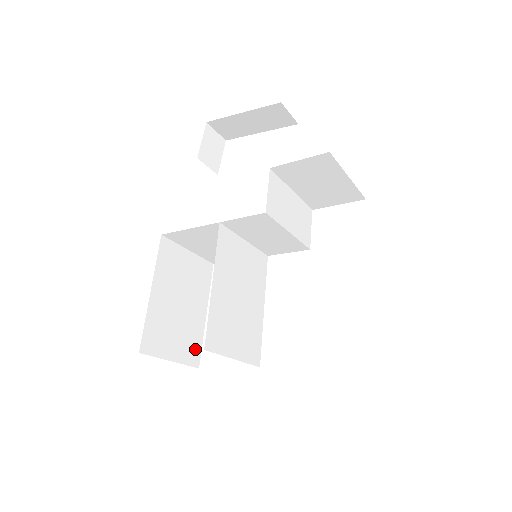
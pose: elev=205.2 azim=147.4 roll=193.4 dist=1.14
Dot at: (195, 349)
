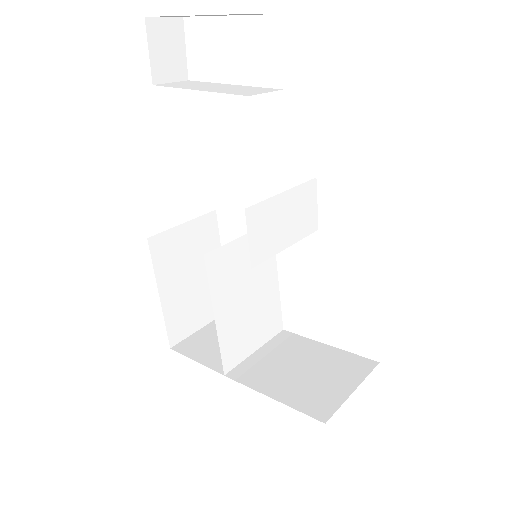
Dot at: occluded
